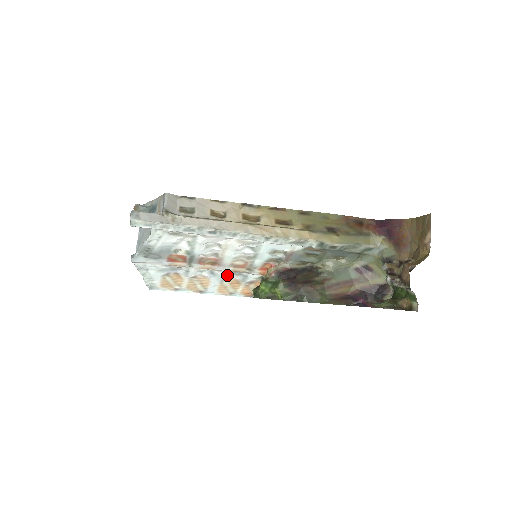
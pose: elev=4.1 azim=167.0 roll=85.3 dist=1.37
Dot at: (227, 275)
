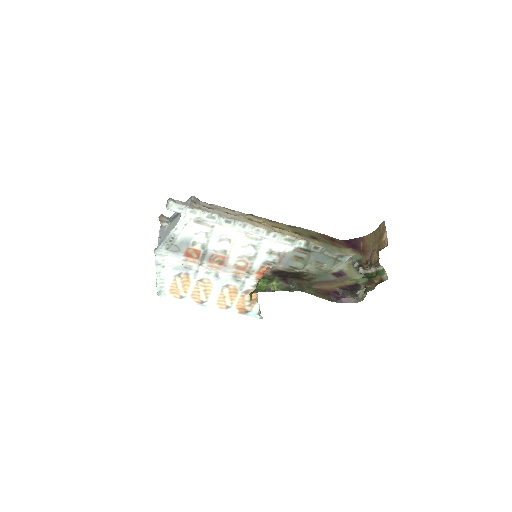
Dot at: (229, 280)
